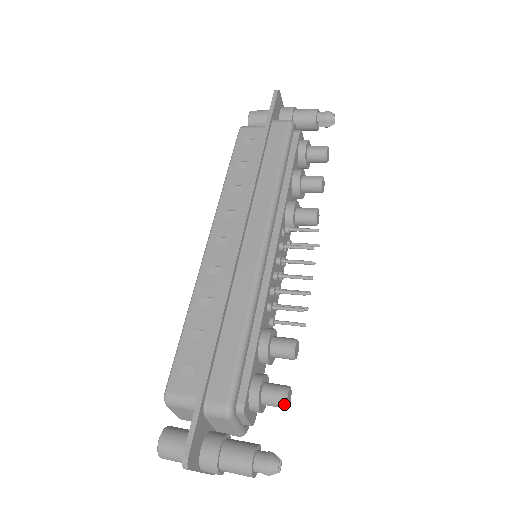
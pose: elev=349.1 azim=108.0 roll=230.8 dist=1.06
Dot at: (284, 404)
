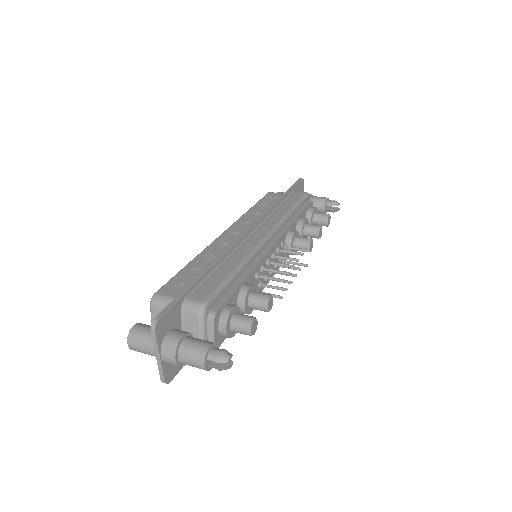
Dot at: (249, 325)
